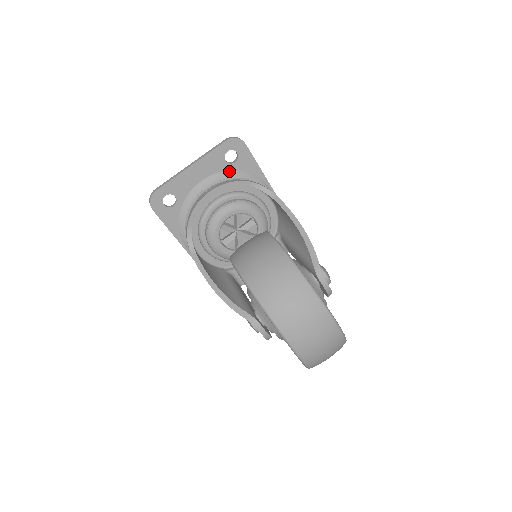
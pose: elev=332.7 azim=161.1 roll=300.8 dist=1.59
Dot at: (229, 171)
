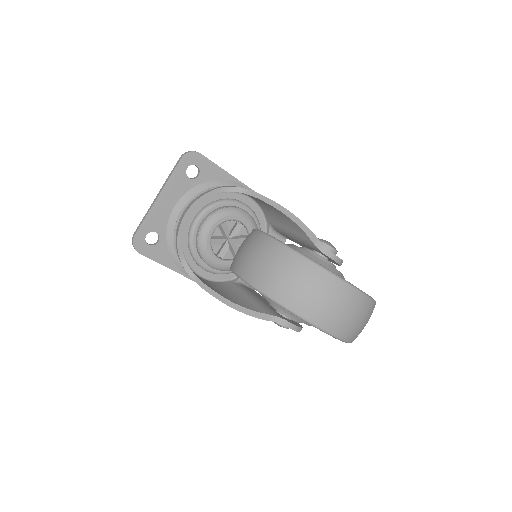
Dot at: (196, 186)
